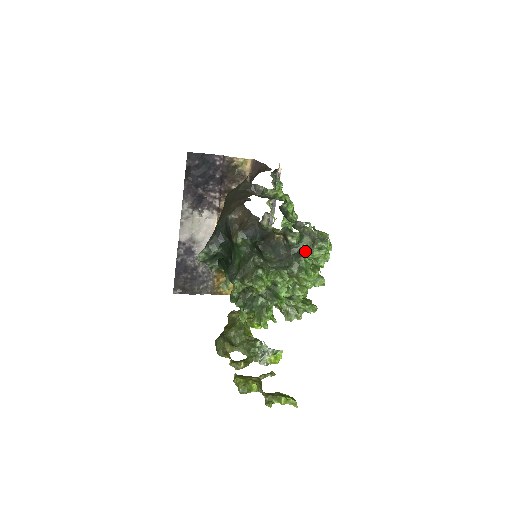
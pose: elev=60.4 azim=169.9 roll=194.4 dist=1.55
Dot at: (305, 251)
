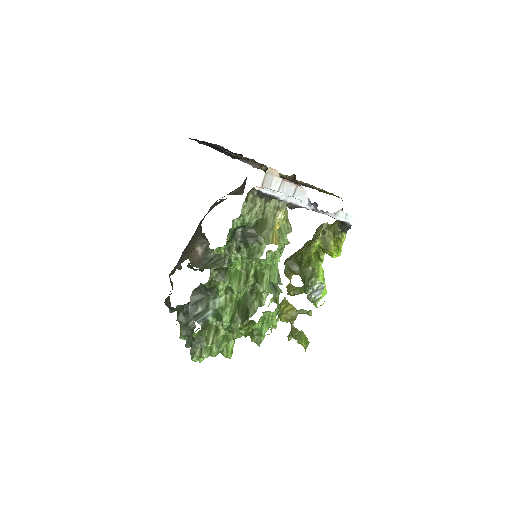
Dot at: occluded
